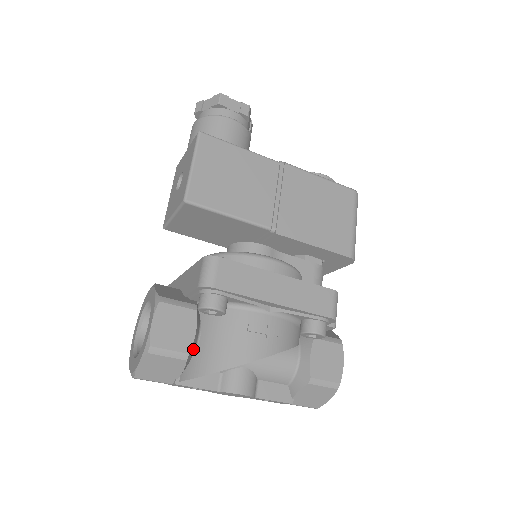
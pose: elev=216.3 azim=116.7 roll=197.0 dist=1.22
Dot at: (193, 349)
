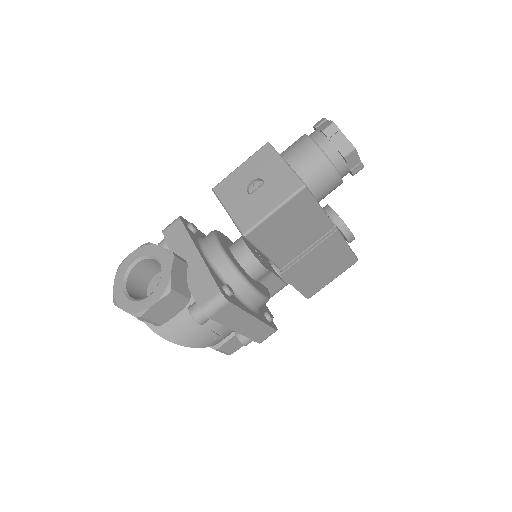
Dot at: occluded
